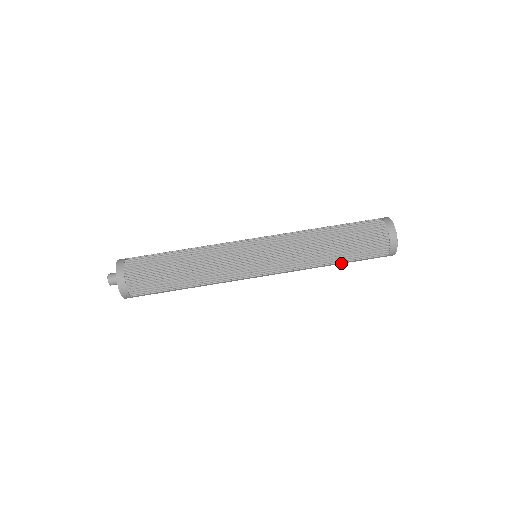
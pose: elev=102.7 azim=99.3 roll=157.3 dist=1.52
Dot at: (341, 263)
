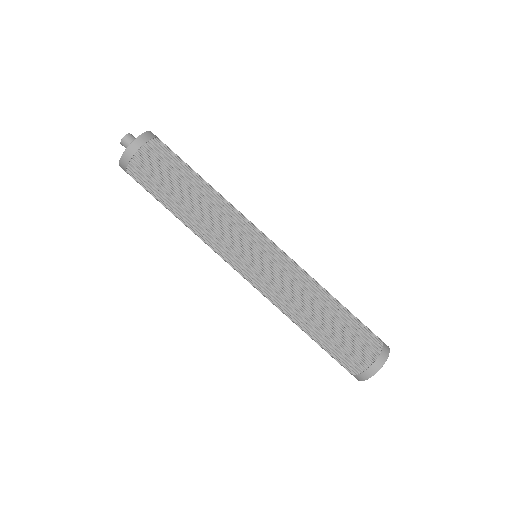
Dot at: (311, 338)
